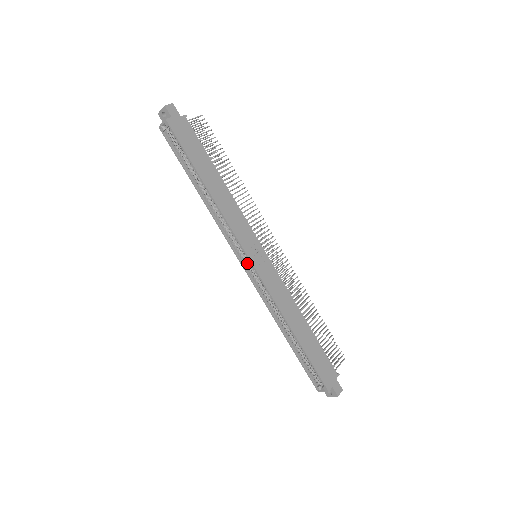
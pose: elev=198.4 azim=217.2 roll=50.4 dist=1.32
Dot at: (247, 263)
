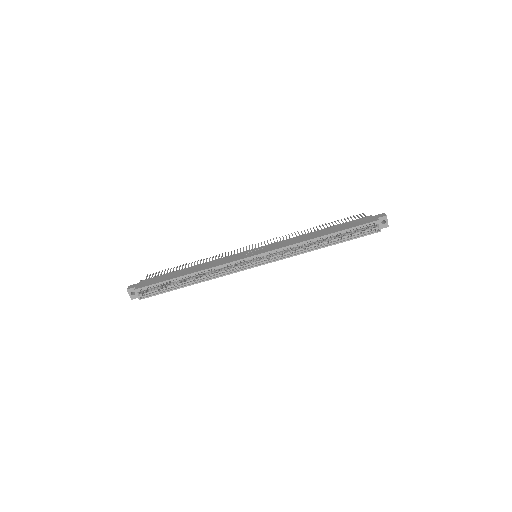
Dot at: (258, 261)
